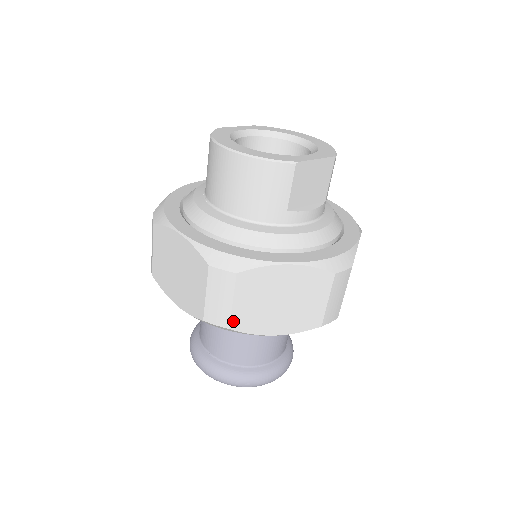
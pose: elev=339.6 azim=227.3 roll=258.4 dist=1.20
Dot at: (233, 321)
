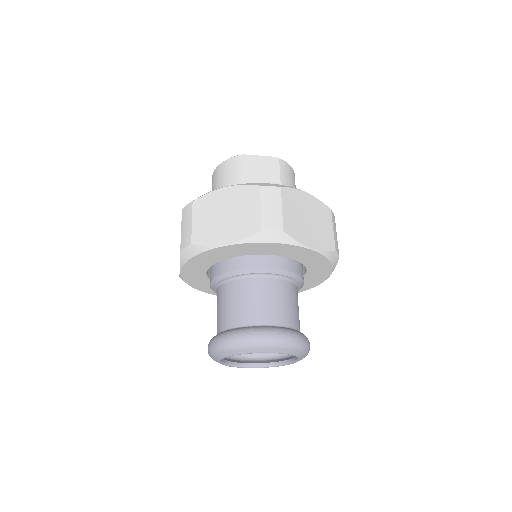
Dot at: (194, 237)
